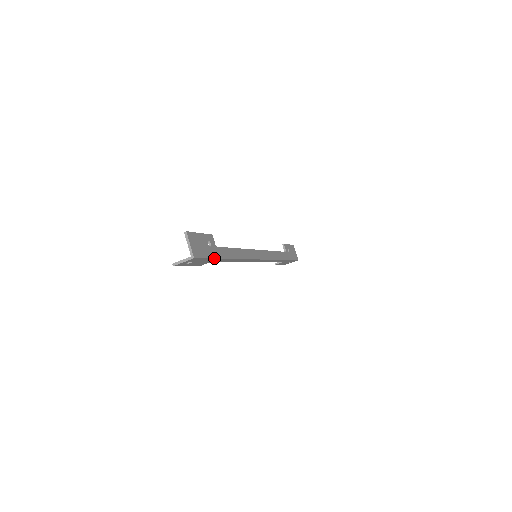
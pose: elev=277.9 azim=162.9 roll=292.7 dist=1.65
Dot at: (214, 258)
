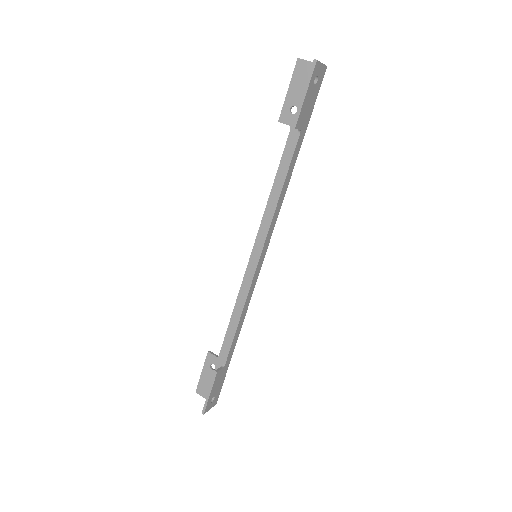
Dot at: (310, 117)
